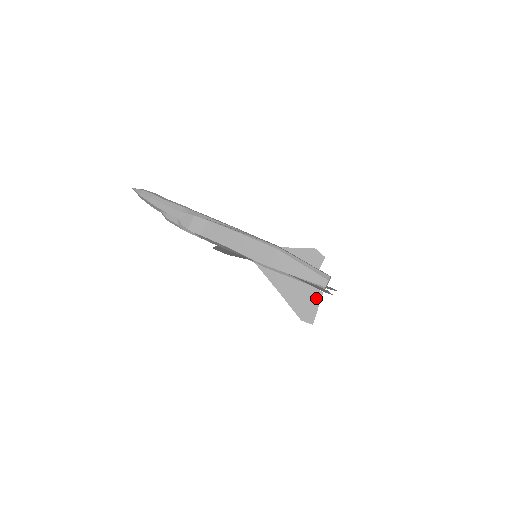
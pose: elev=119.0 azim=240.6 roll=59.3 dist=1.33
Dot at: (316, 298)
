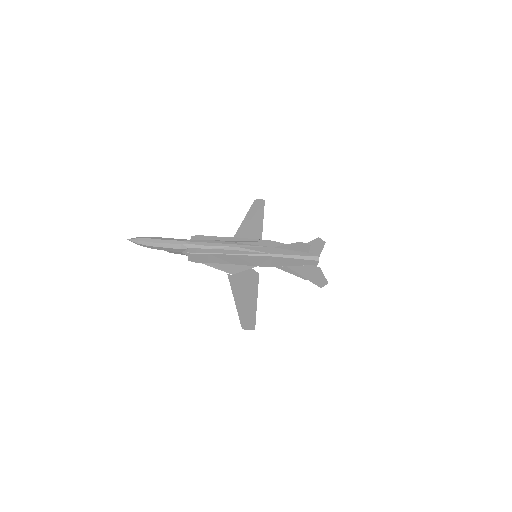
Dot at: occluded
